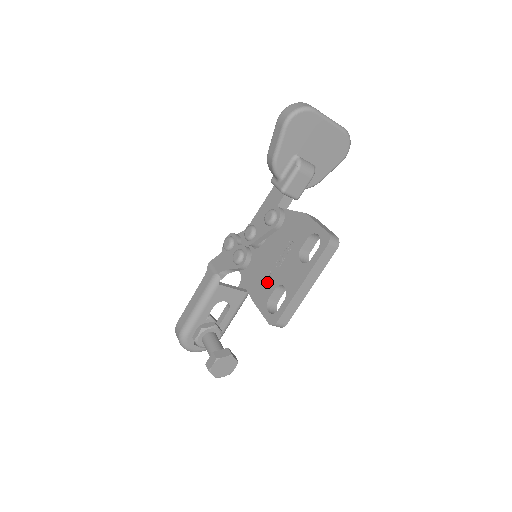
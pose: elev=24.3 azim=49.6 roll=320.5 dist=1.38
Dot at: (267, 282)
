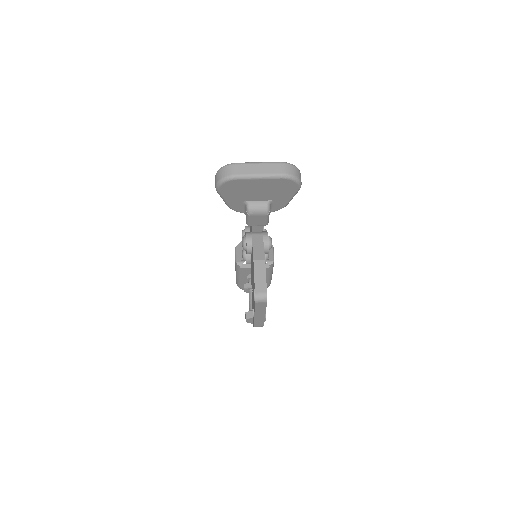
Dot at: (252, 291)
